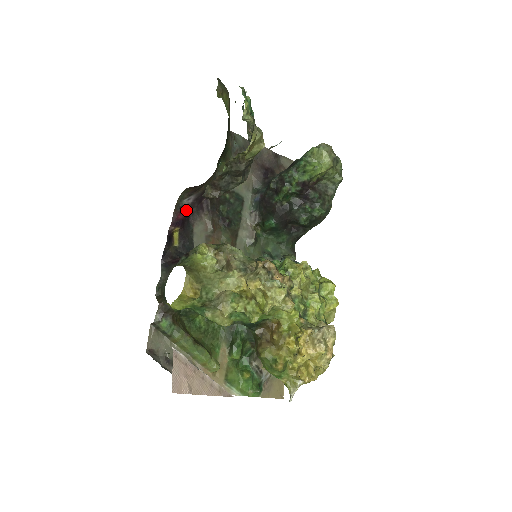
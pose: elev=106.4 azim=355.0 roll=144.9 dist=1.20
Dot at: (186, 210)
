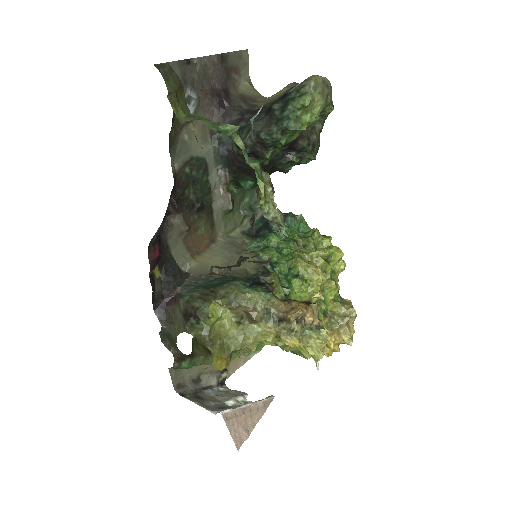
Dot at: (156, 236)
